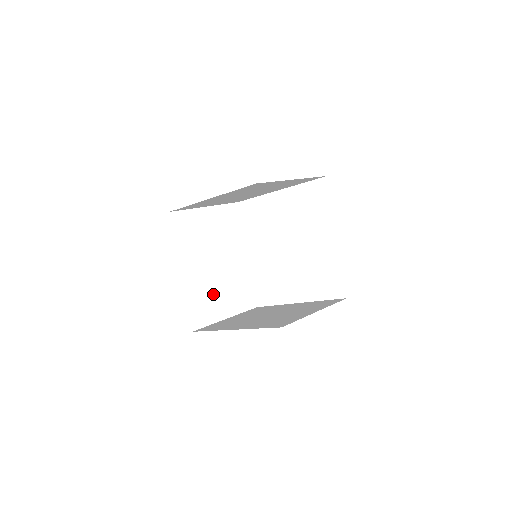
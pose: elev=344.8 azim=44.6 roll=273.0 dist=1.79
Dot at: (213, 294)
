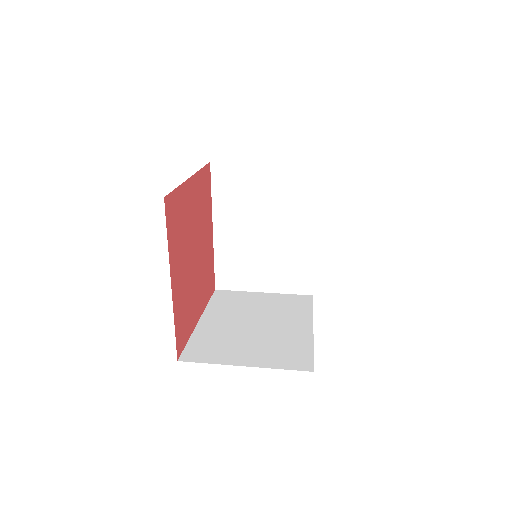
Dot at: (251, 262)
